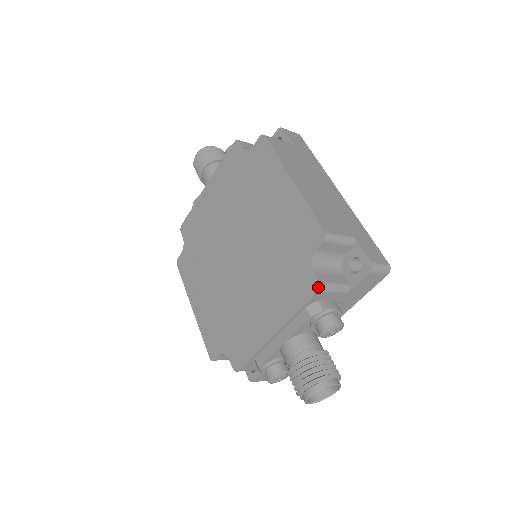
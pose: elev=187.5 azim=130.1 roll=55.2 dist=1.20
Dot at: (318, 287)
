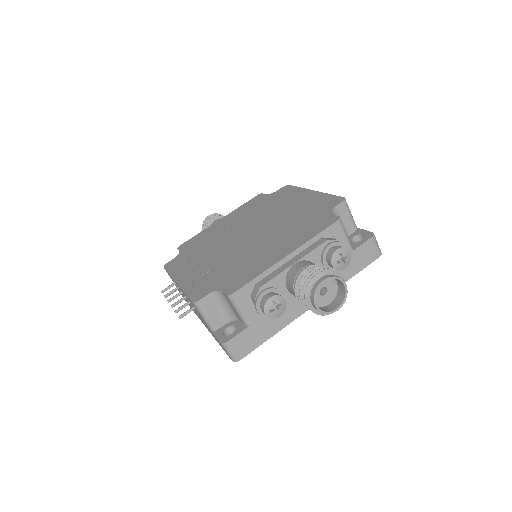
Dot at: (339, 218)
